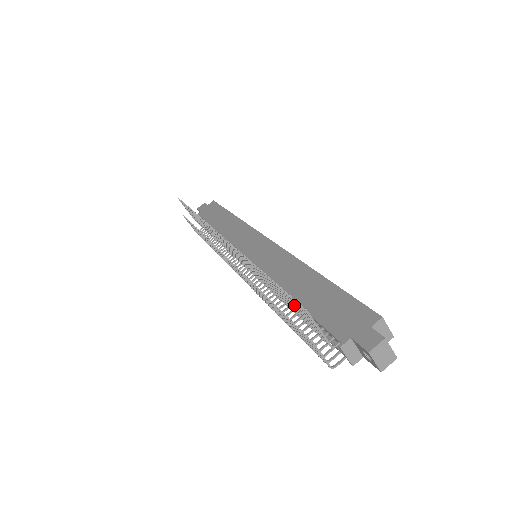
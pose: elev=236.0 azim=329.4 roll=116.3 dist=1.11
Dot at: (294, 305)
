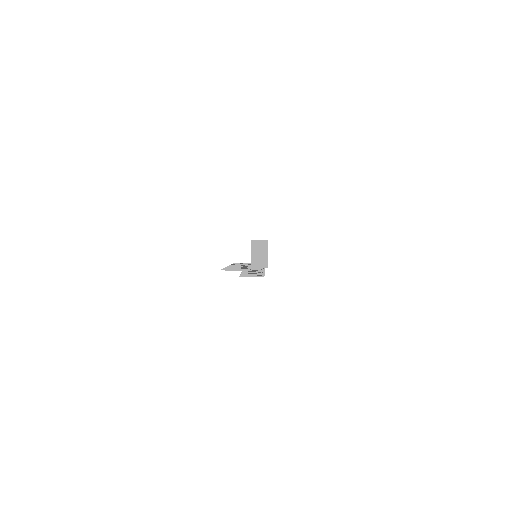
Dot at: occluded
